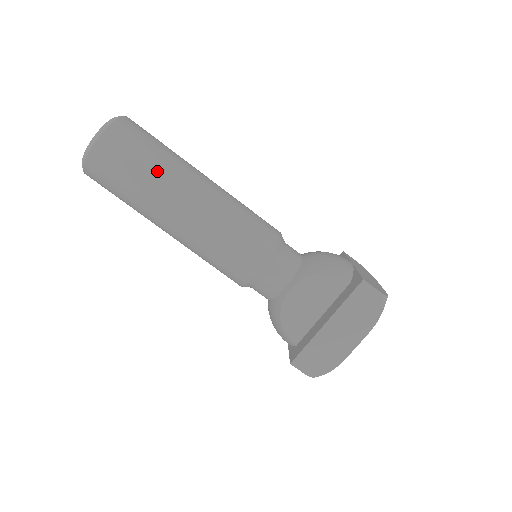
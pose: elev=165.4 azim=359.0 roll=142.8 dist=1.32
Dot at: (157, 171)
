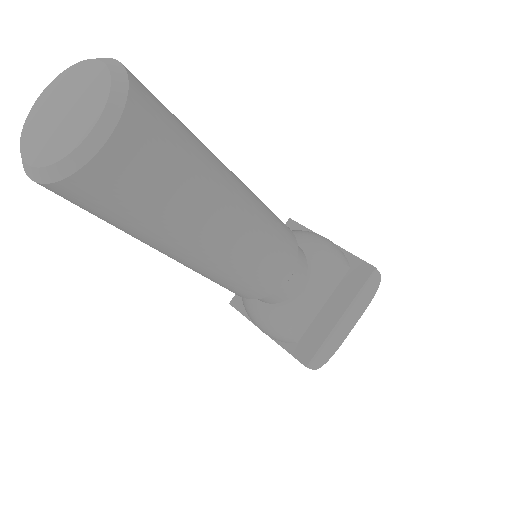
Dot at: (201, 176)
